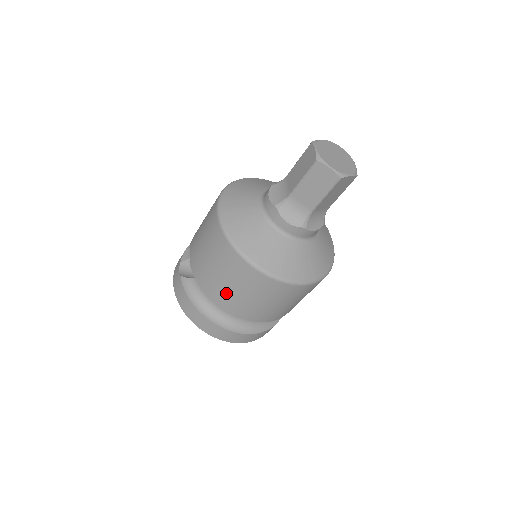
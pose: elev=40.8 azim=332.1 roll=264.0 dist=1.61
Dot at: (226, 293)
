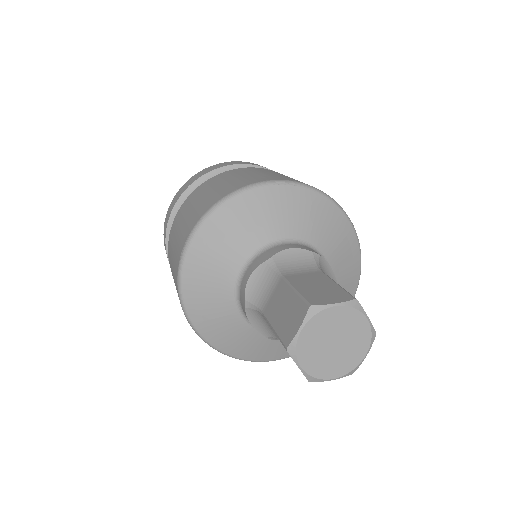
Dot at: occluded
